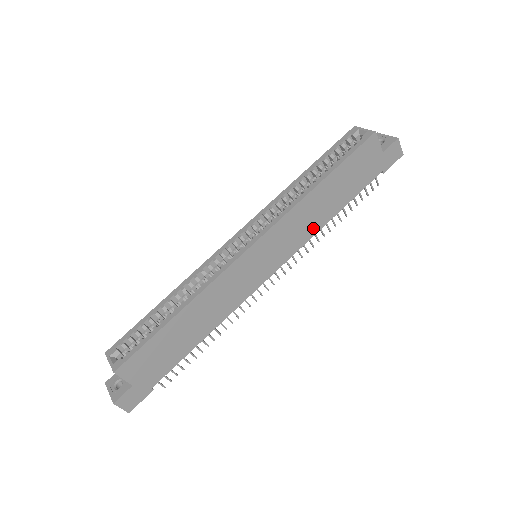
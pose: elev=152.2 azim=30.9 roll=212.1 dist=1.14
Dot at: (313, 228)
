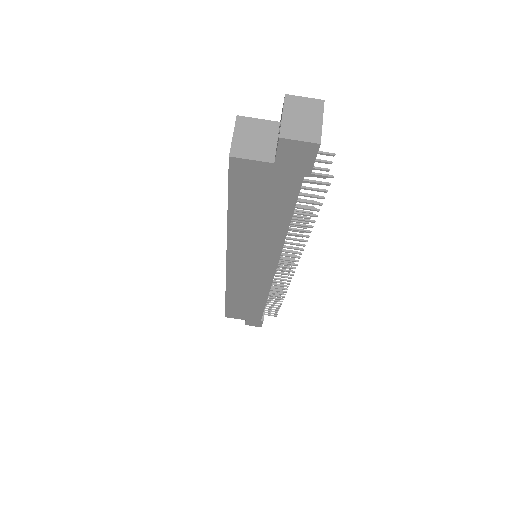
Dot at: (273, 244)
